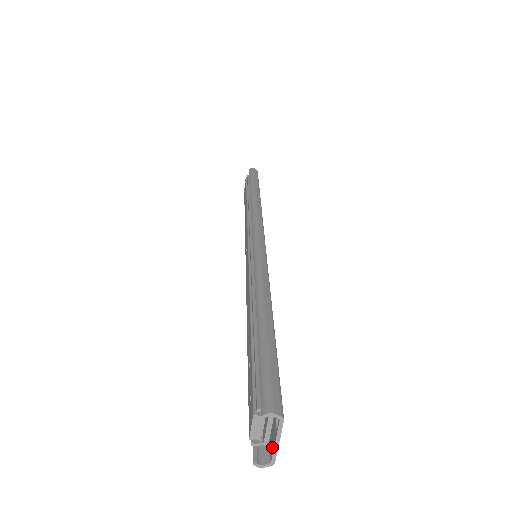
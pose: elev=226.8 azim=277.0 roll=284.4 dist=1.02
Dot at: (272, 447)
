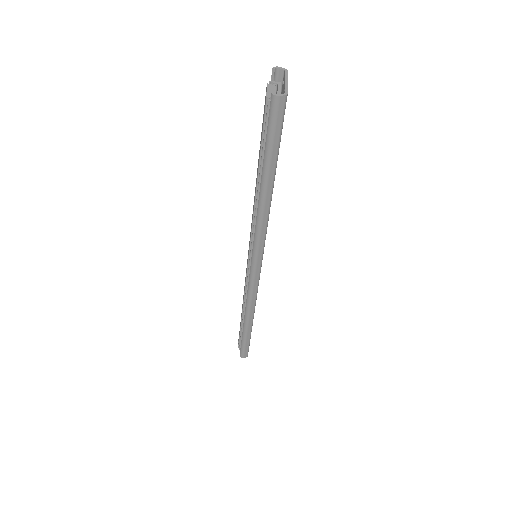
Dot at: (284, 98)
